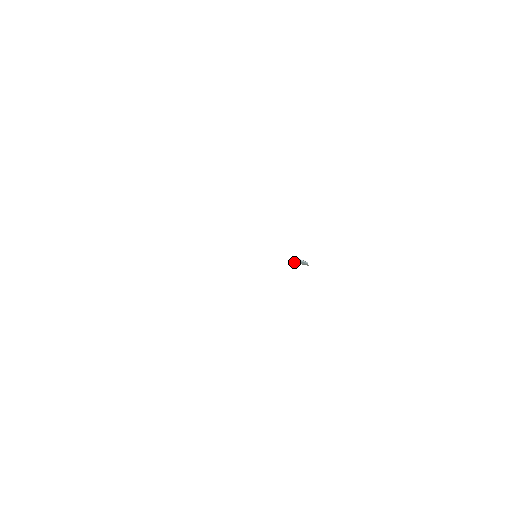
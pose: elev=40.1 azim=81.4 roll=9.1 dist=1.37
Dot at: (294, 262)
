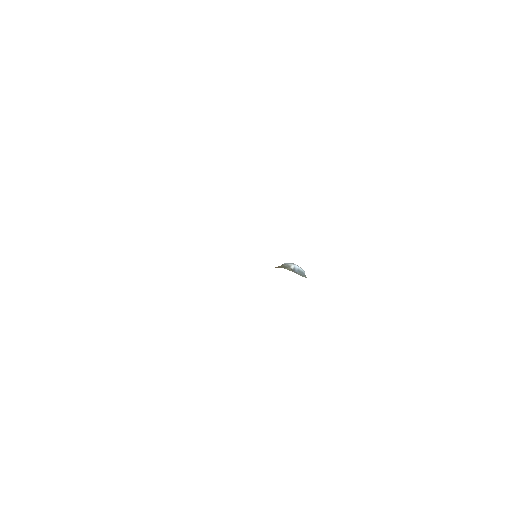
Dot at: (294, 271)
